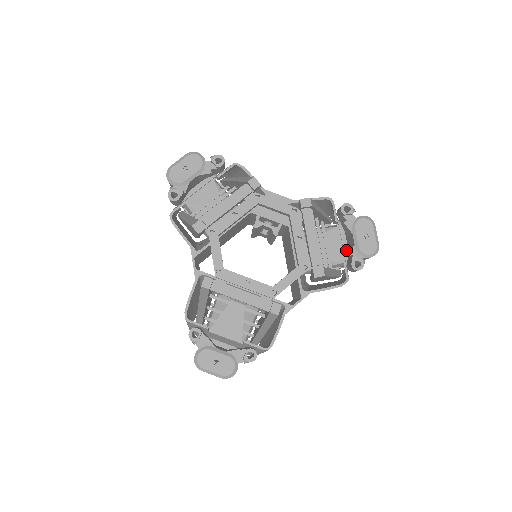
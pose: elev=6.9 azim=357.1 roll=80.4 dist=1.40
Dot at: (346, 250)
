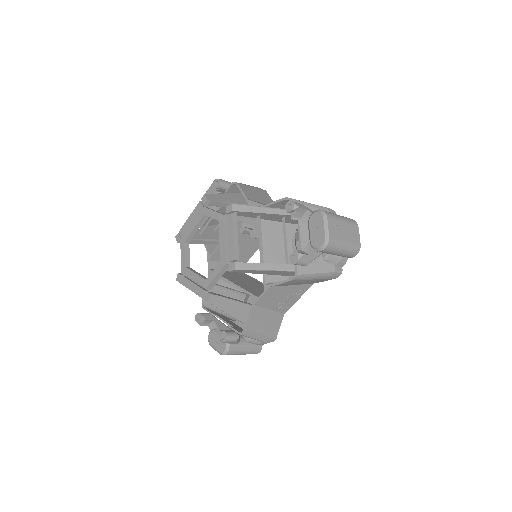
Dot at: occluded
